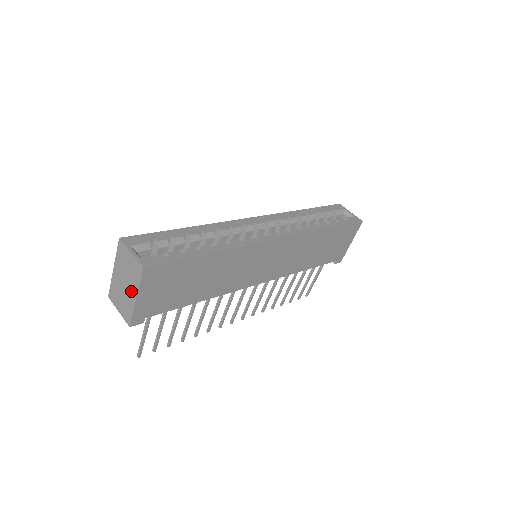
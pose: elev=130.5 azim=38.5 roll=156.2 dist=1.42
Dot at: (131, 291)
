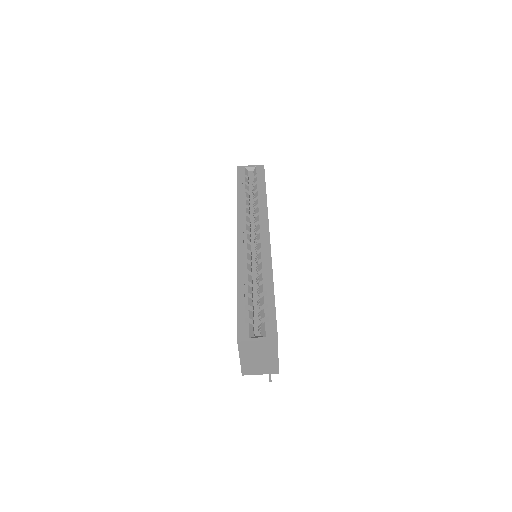
Dot at: (270, 357)
